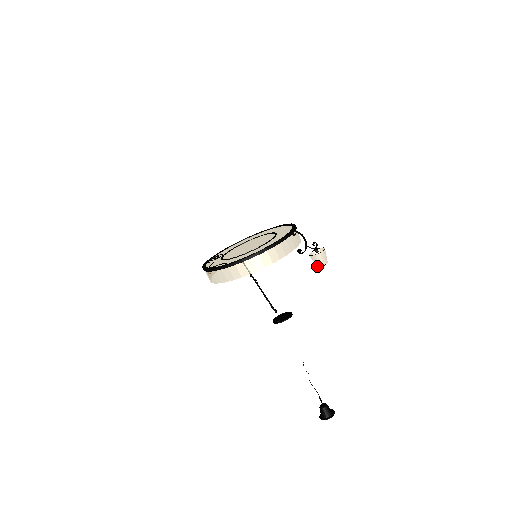
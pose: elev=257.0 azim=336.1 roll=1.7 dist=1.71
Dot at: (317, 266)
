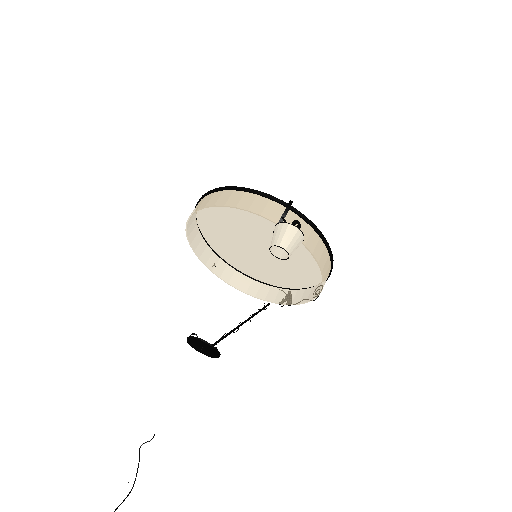
Dot at: (271, 250)
